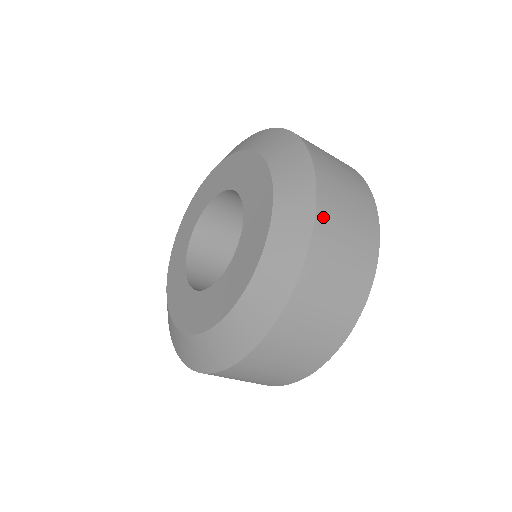
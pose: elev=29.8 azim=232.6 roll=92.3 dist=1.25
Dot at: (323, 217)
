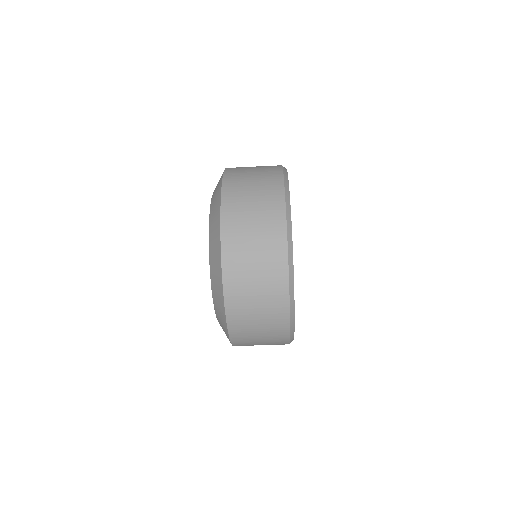
Dot at: occluded
